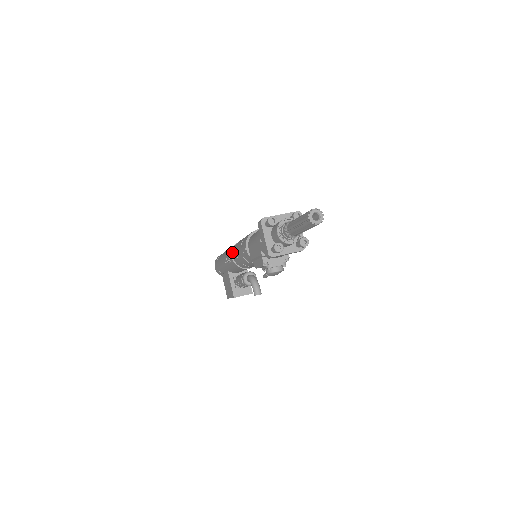
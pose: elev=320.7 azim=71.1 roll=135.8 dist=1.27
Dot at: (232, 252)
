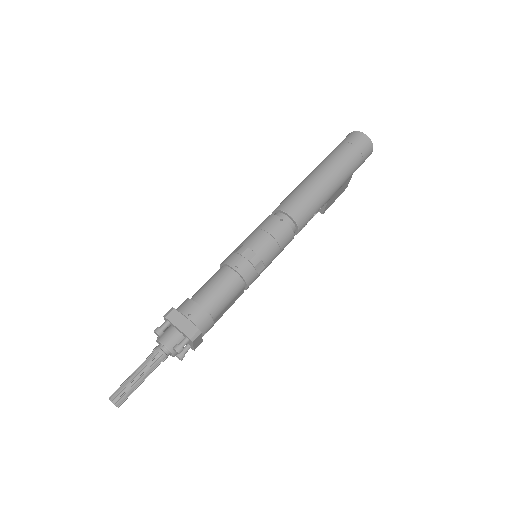
Dot at: (274, 211)
